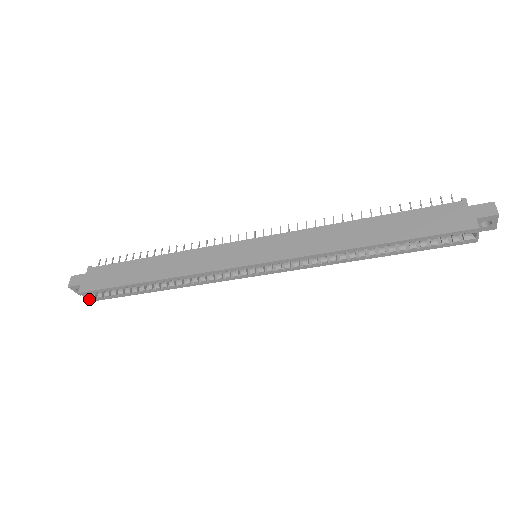
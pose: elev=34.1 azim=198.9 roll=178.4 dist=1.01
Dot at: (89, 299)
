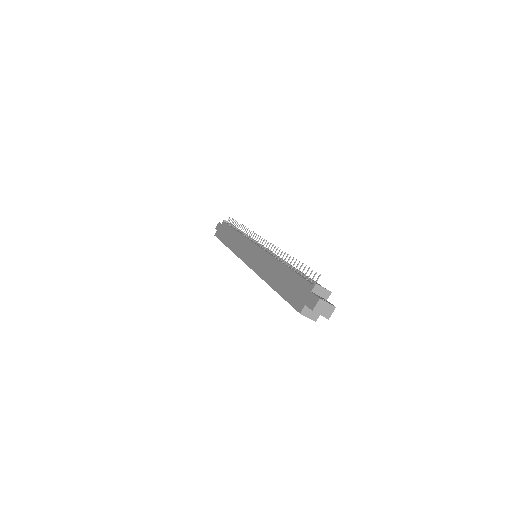
Dot at: occluded
